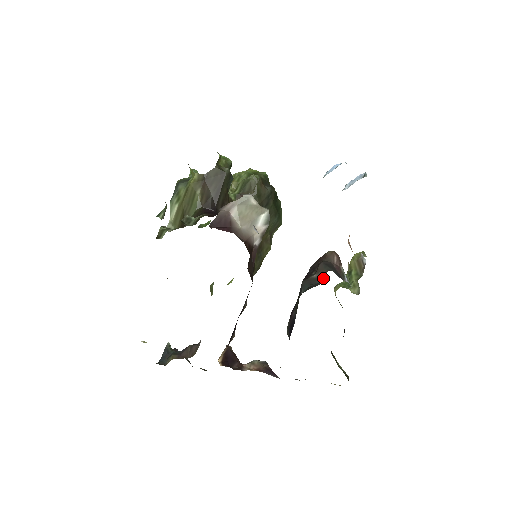
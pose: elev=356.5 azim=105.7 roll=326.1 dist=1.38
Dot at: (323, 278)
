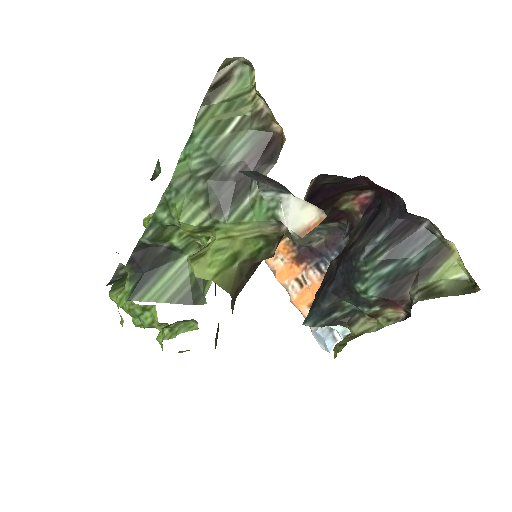
Dot at: occluded
